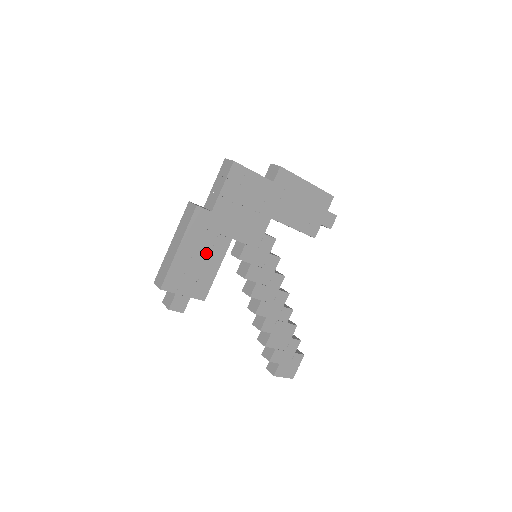
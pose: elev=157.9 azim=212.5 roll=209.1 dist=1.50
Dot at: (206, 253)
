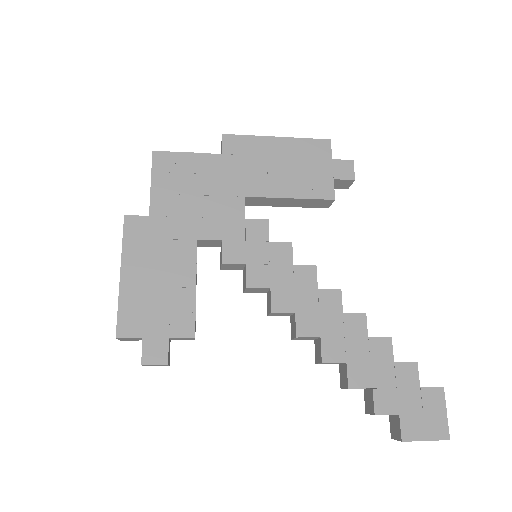
Dot at: (166, 270)
